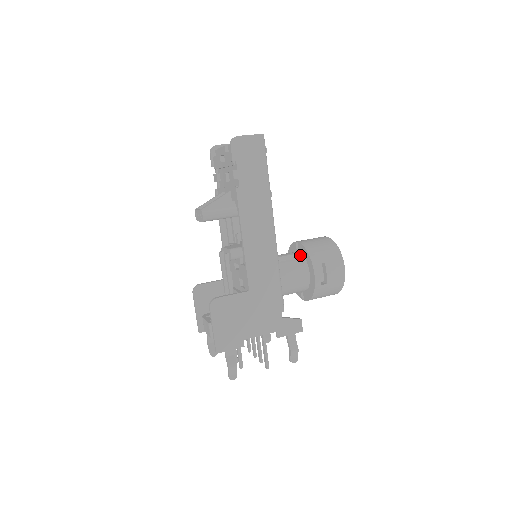
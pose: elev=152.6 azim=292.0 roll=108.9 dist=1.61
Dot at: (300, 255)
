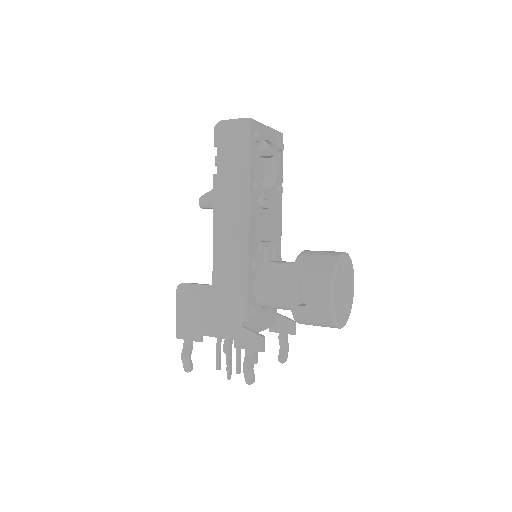
Dot at: occluded
